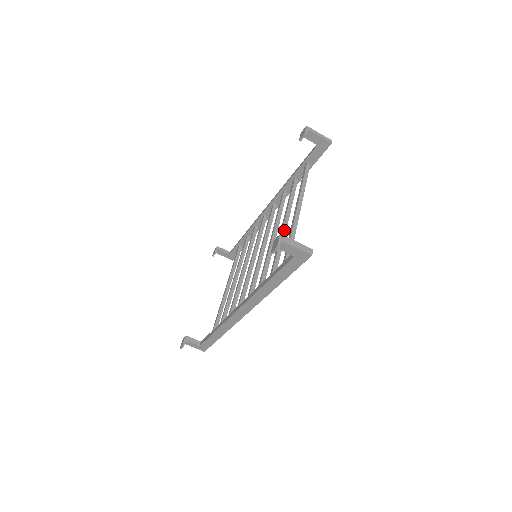
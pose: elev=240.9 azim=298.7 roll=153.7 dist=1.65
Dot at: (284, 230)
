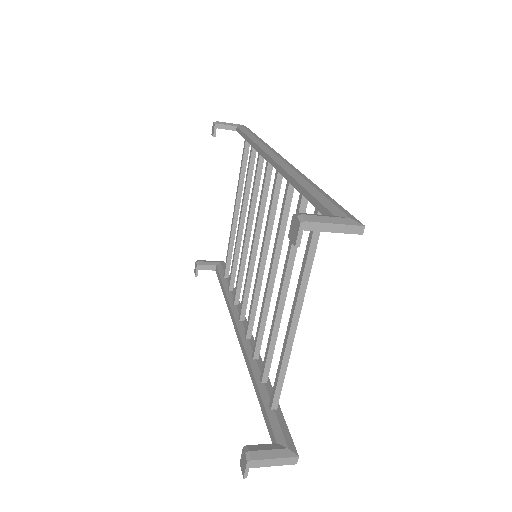
Dot at: (280, 309)
